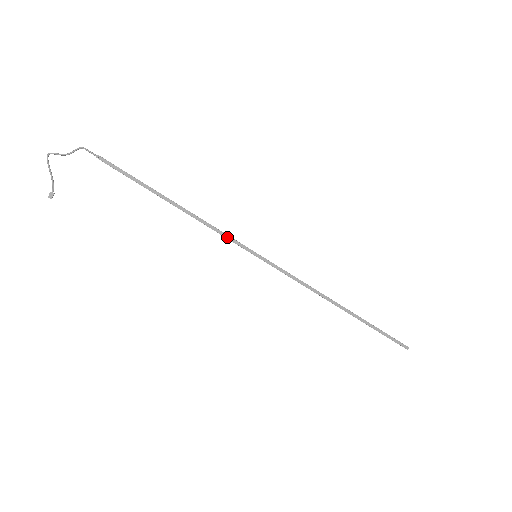
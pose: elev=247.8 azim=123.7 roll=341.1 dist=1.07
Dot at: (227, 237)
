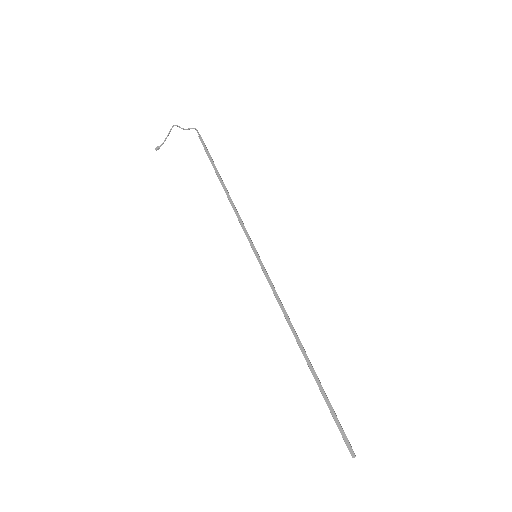
Dot at: (243, 227)
